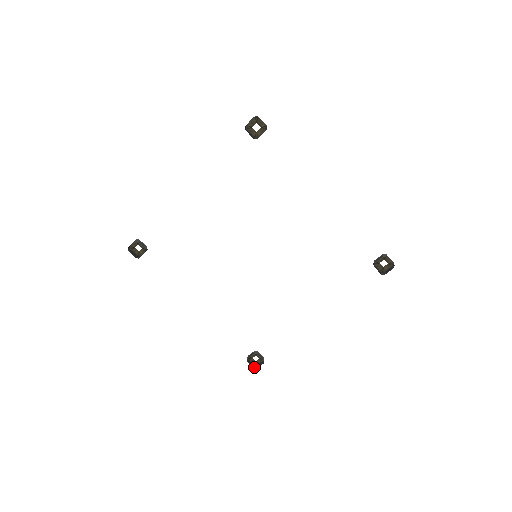
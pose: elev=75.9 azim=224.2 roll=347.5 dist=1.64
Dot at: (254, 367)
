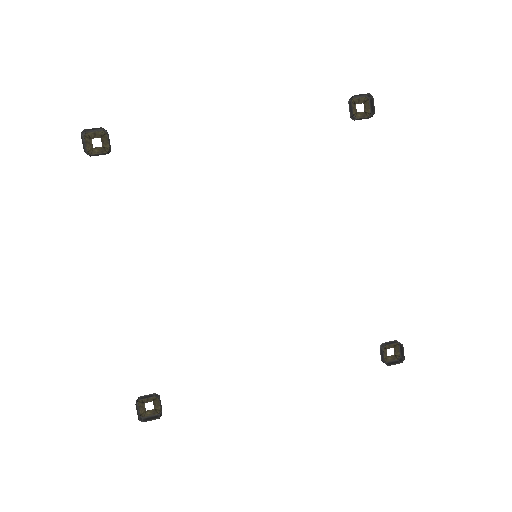
Dot at: (139, 418)
